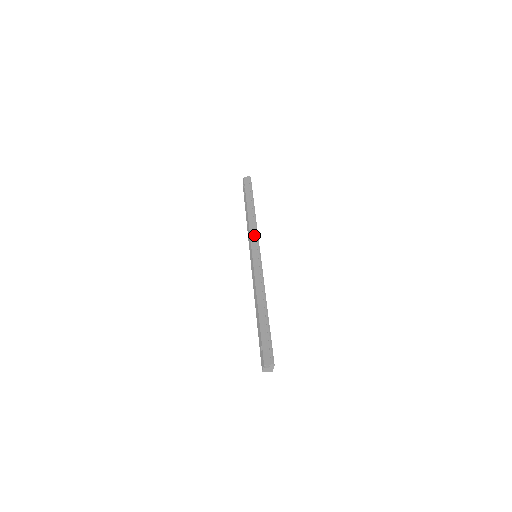
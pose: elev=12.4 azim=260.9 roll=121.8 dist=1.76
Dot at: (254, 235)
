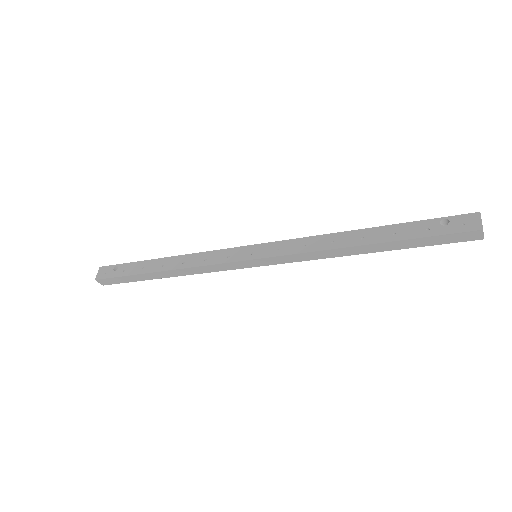
Dot at: occluded
